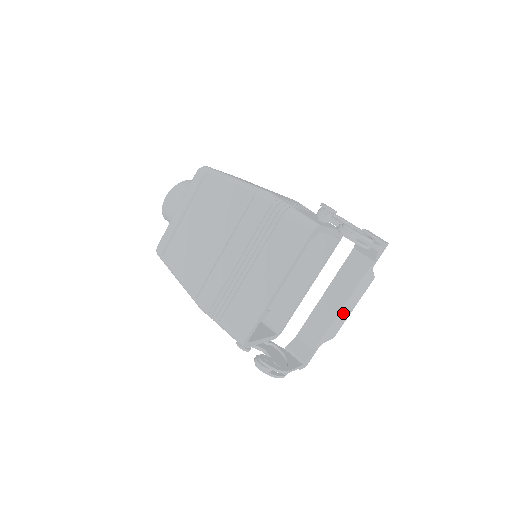
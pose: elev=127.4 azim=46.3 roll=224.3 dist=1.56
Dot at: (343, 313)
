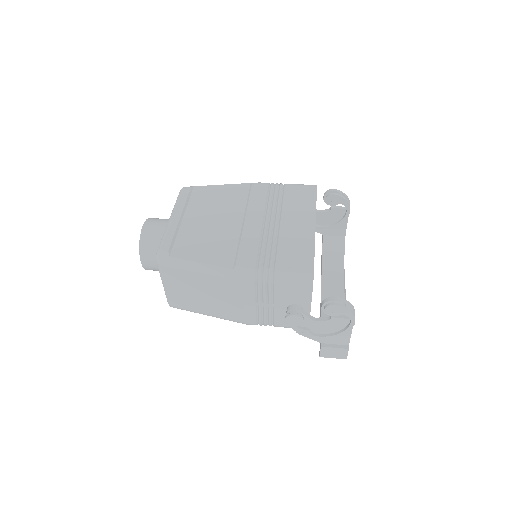
Dot at: occluded
